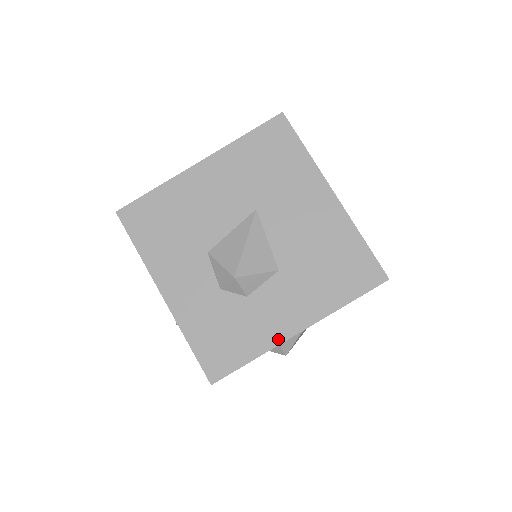
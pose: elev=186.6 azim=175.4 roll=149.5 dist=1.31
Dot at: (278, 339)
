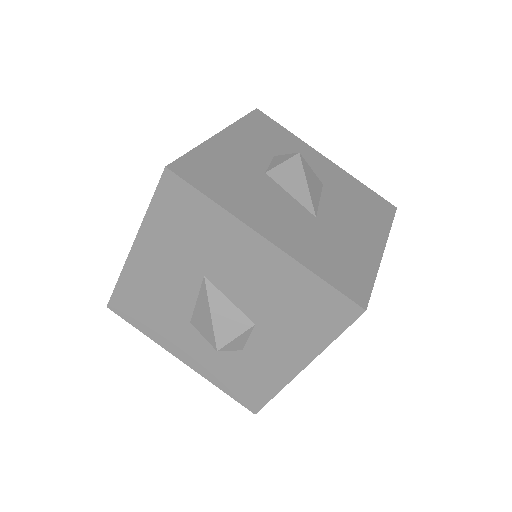
Dot at: (287, 378)
